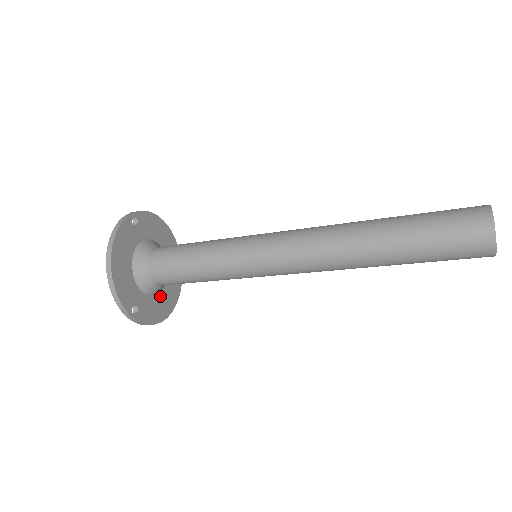
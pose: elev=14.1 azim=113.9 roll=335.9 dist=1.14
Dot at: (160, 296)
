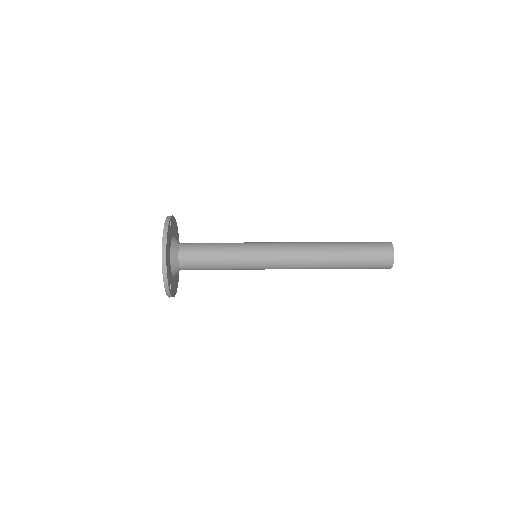
Dot at: (175, 277)
